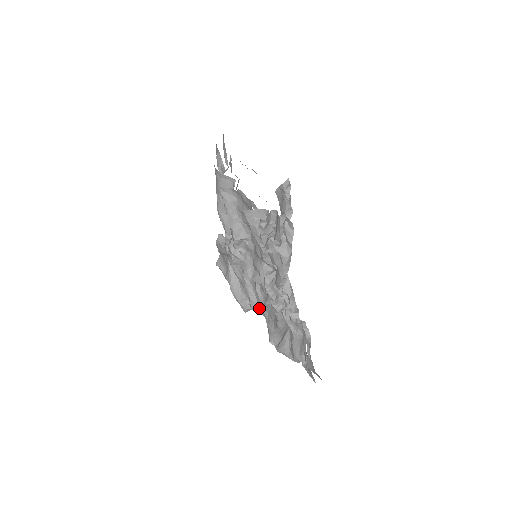
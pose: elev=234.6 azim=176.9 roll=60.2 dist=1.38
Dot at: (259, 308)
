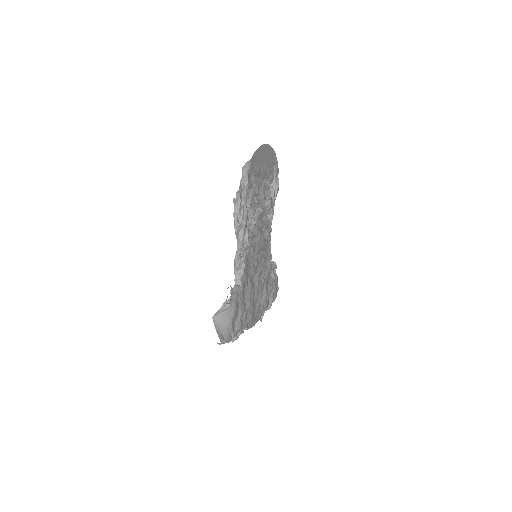
Dot at: occluded
